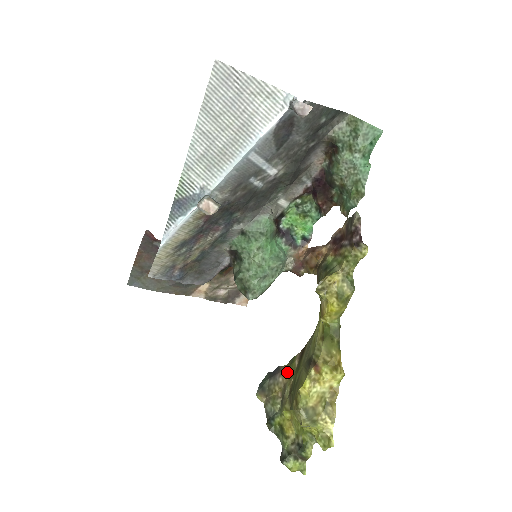
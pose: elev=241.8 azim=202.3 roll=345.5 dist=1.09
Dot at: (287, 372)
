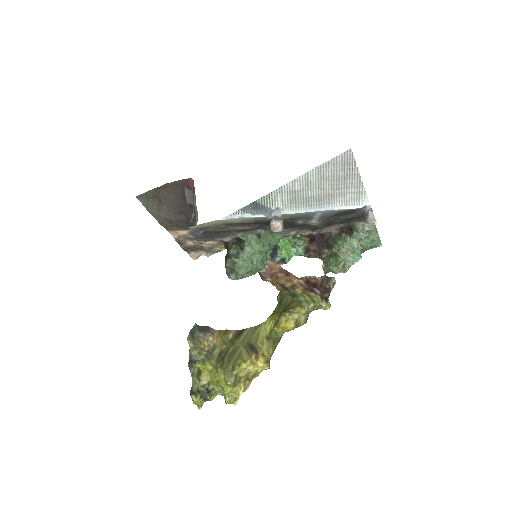
Dot at: (219, 337)
